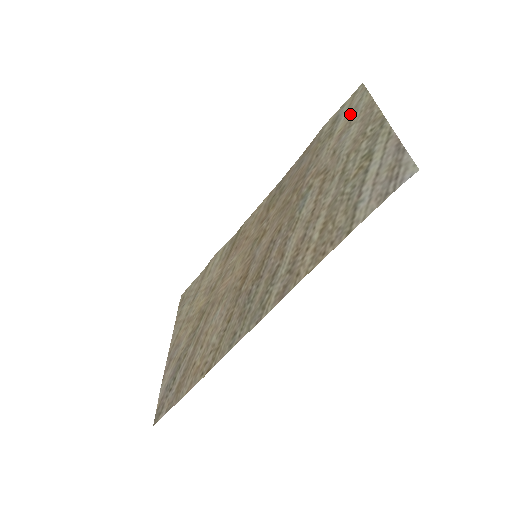
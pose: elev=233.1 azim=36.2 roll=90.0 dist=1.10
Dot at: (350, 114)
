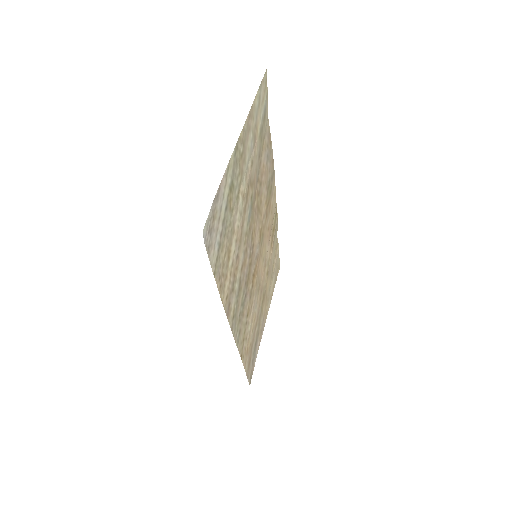
Dot at: (258, 114)
